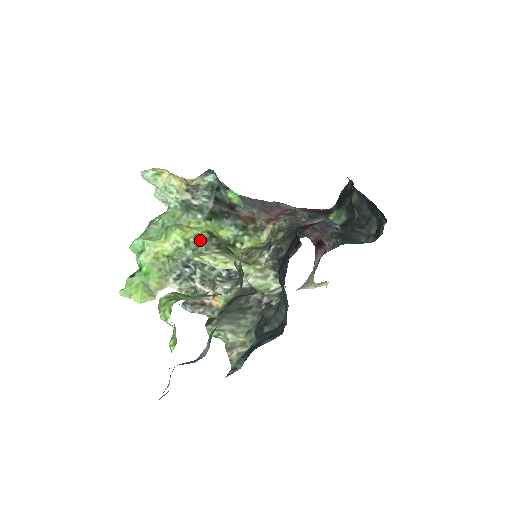
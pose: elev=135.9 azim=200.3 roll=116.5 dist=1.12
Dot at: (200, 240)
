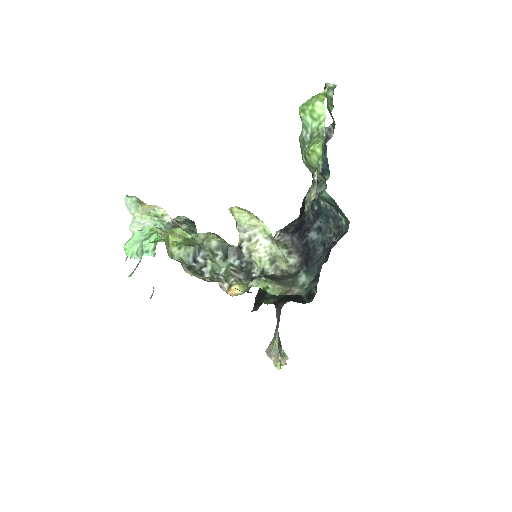
Dot at: (207, 234)
